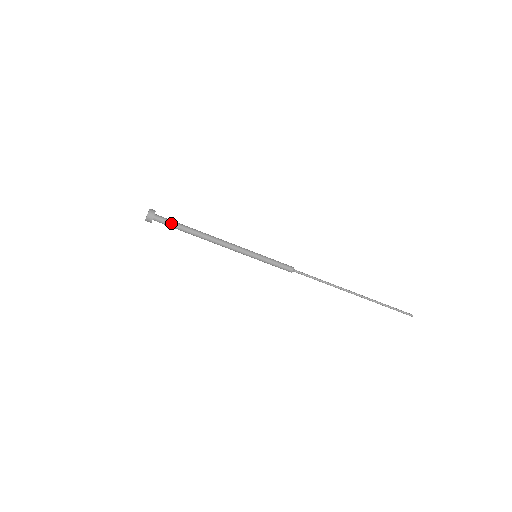
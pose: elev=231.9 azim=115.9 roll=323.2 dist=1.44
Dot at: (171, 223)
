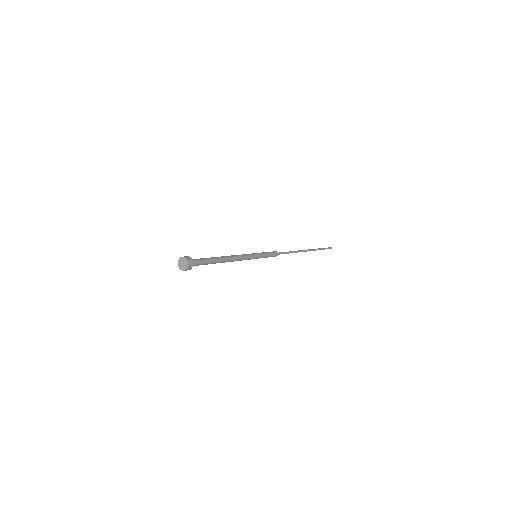
Dot at: (202, 264)
